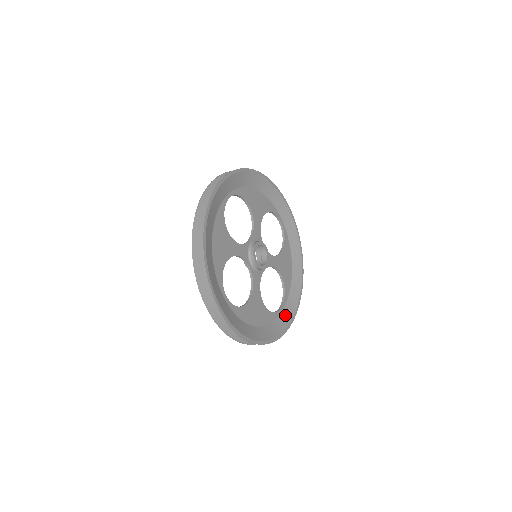
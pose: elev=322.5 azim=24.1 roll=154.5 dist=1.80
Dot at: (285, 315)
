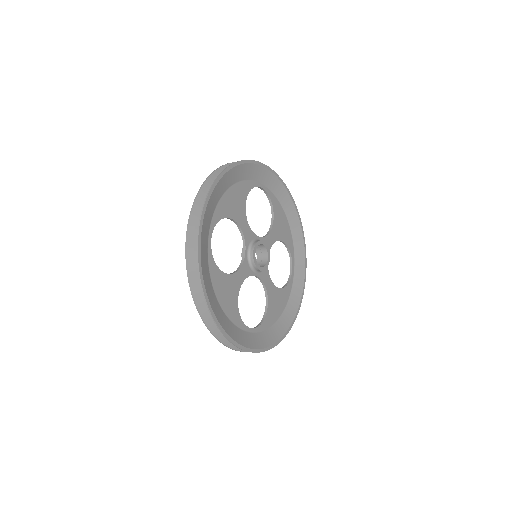
Dot at: (251, 338)
